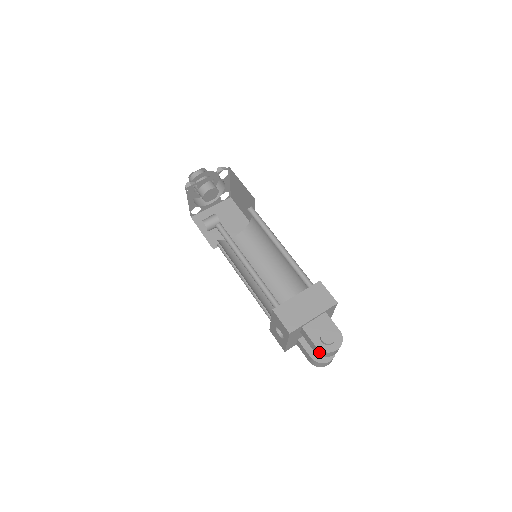
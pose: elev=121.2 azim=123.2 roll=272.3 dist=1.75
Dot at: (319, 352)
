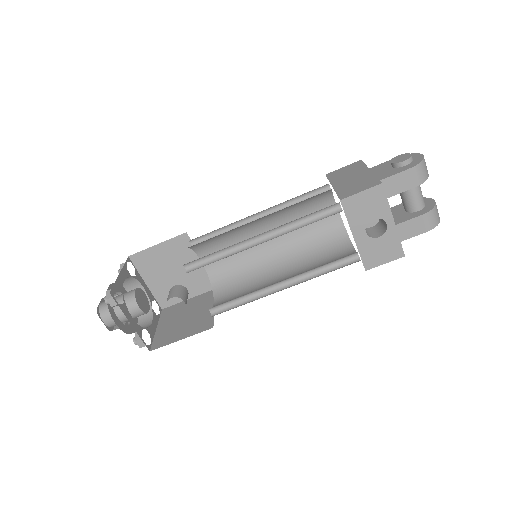
Dot at: (419, 173)
